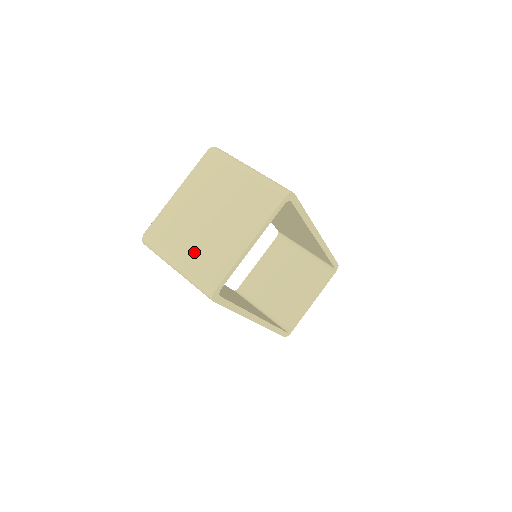
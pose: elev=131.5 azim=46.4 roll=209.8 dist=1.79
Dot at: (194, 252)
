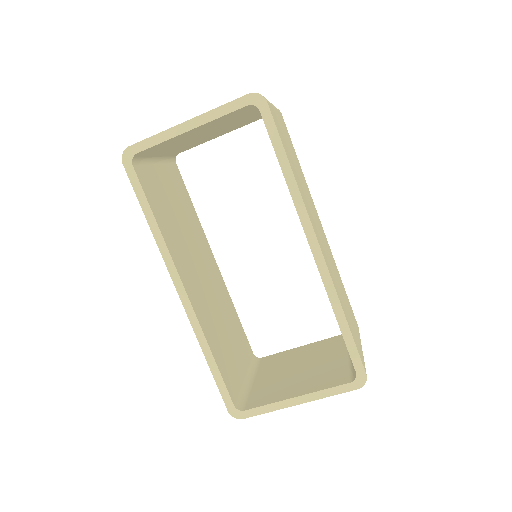
Dot at: occluded
